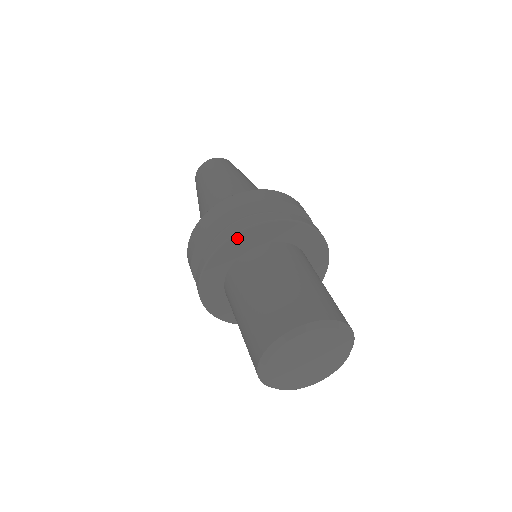
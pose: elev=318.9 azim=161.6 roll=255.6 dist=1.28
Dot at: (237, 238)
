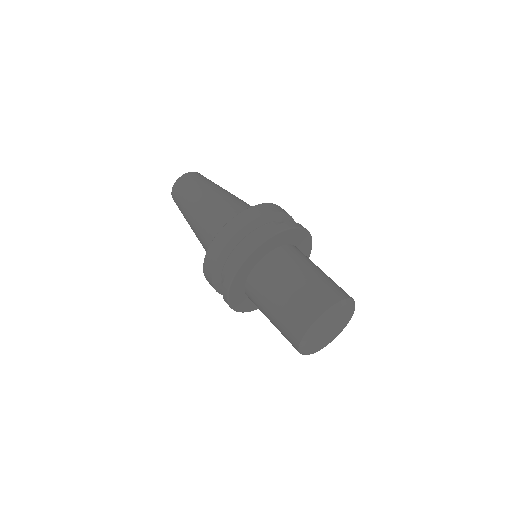
Dot at: (273, 239)
